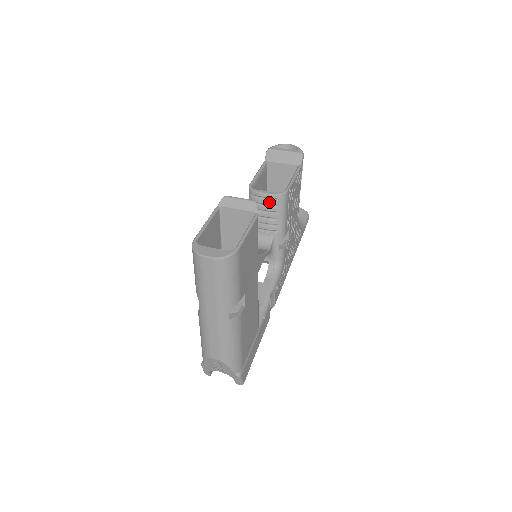
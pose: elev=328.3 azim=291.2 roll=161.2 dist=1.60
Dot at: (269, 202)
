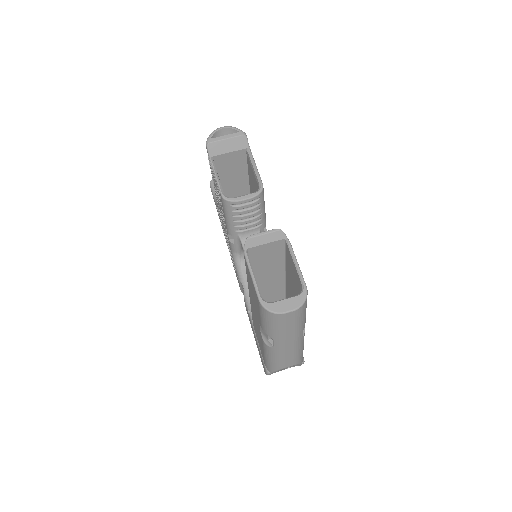
Dot at: (251, 204)
